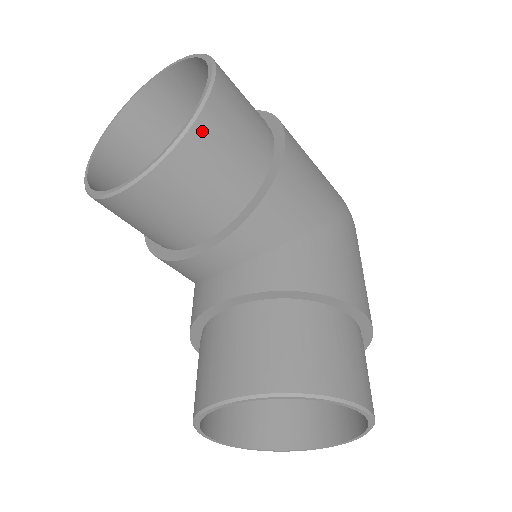
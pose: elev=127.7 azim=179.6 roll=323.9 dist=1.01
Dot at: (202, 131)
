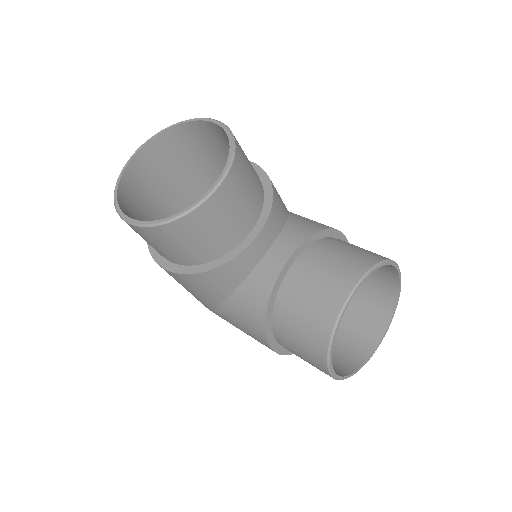
Dot at: (238, 143)
